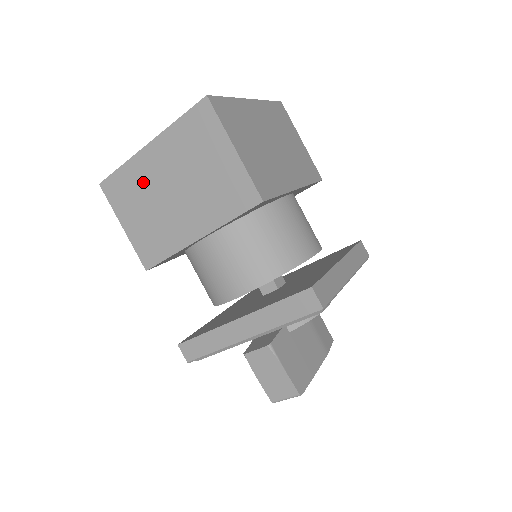
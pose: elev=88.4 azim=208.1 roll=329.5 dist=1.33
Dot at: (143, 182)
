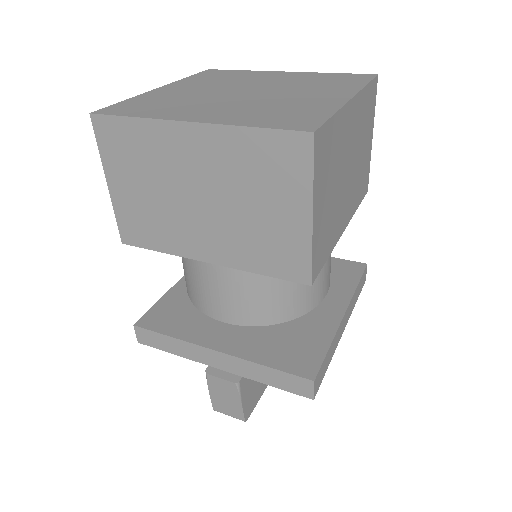
Dot at: (160, 159)
